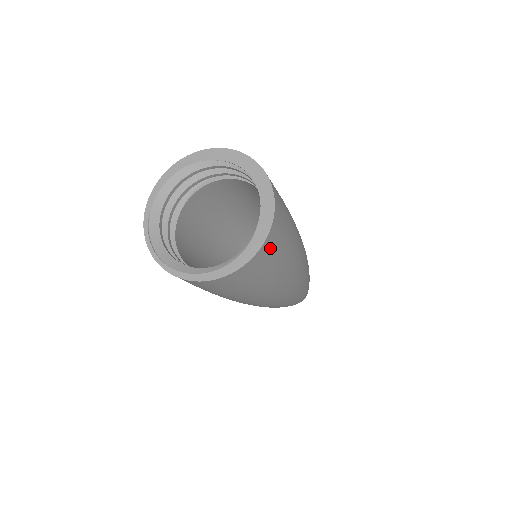
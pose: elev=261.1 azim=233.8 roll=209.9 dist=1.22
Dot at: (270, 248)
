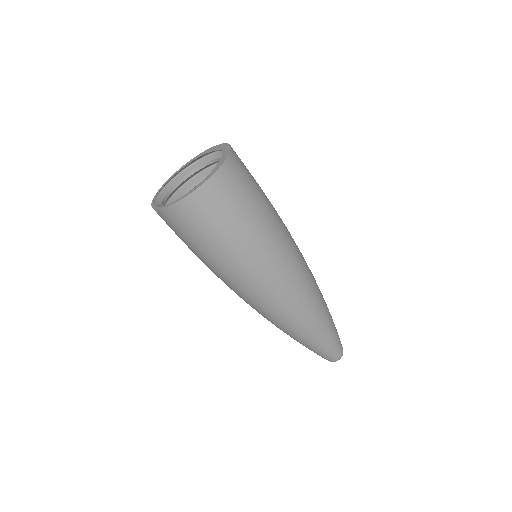
Dot at: (228, 181)
